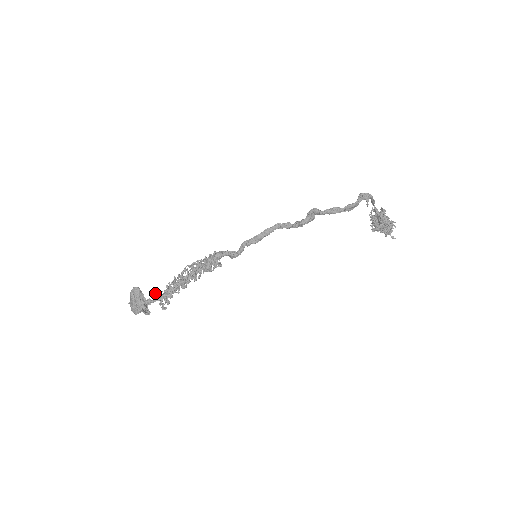
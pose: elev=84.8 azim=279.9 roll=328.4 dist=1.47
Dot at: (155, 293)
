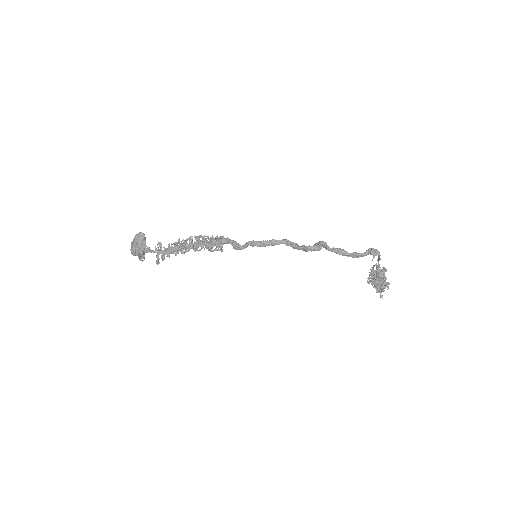
Dot at: occluded
